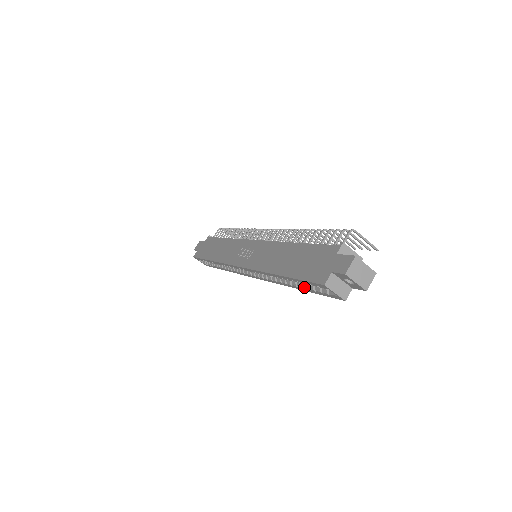
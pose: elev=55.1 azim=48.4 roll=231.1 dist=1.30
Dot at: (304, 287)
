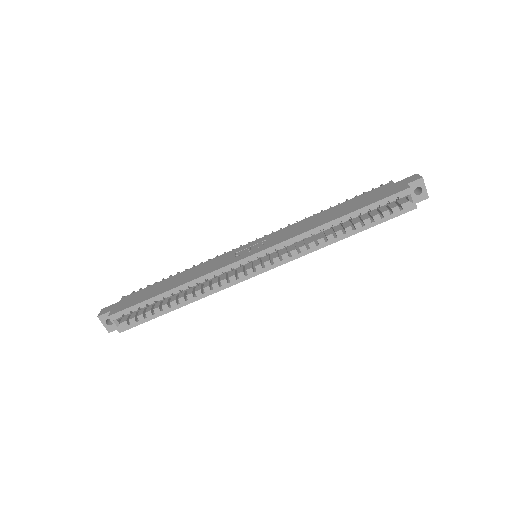
Dot at: (366, 222)
